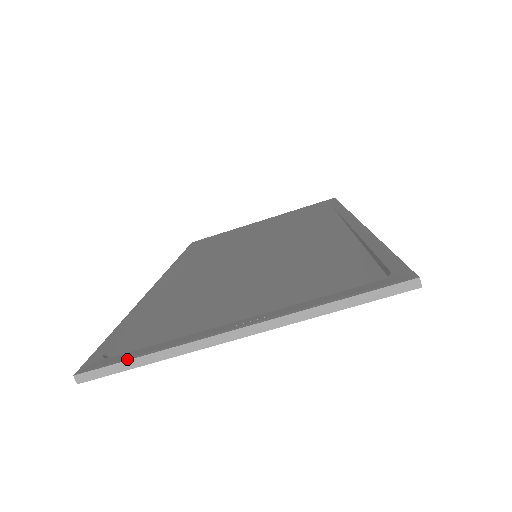
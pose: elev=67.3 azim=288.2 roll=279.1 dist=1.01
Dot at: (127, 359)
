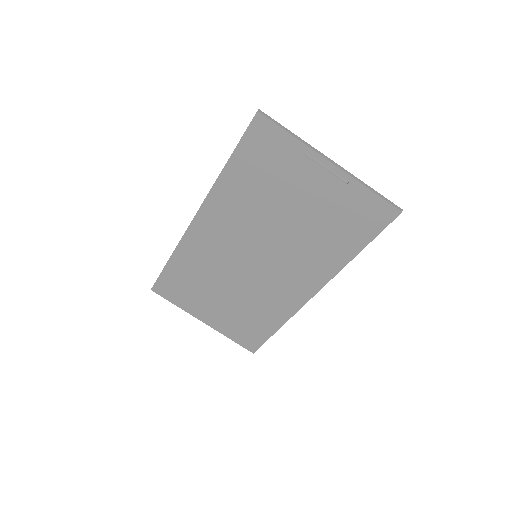
Dot at: (283, 127)
